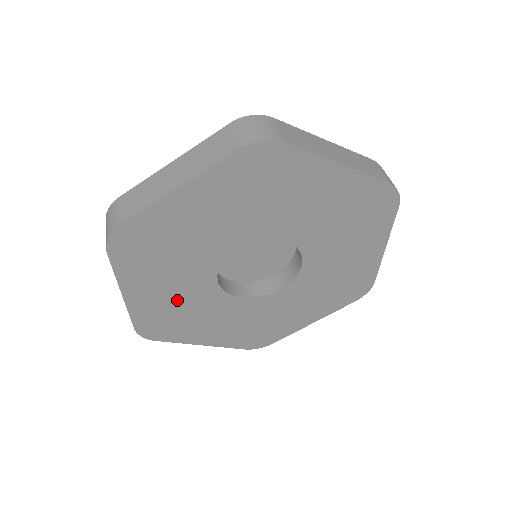
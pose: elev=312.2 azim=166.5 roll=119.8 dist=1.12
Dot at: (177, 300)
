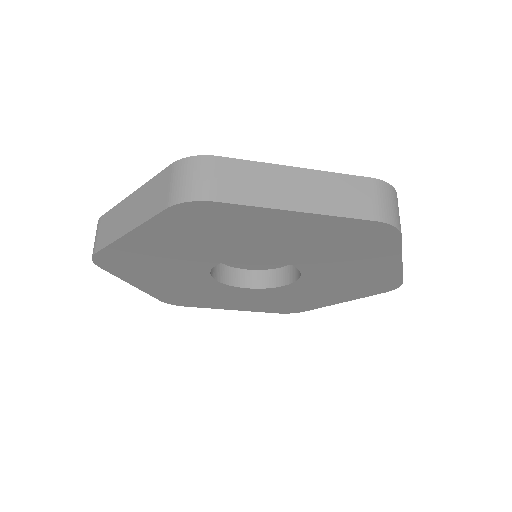
Dot at: (185, 288)
